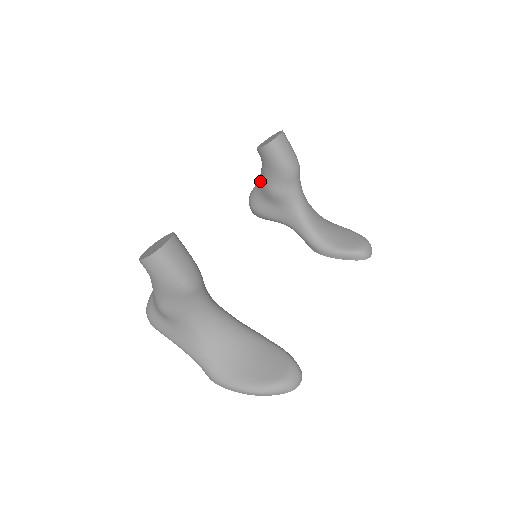
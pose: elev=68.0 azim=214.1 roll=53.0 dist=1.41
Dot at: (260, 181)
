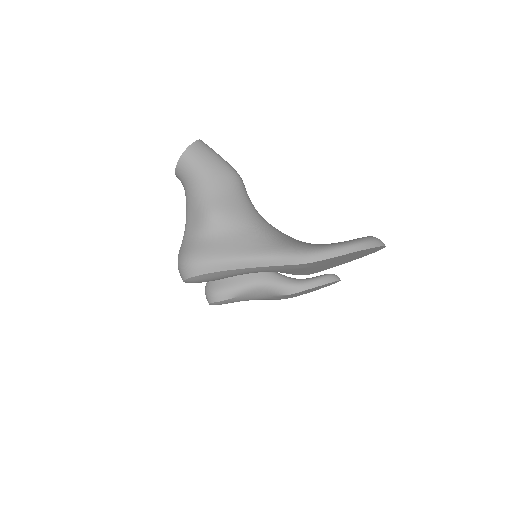
Dot at: occluded
